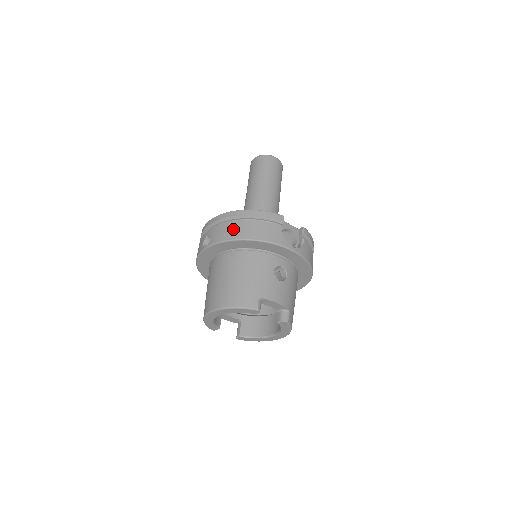
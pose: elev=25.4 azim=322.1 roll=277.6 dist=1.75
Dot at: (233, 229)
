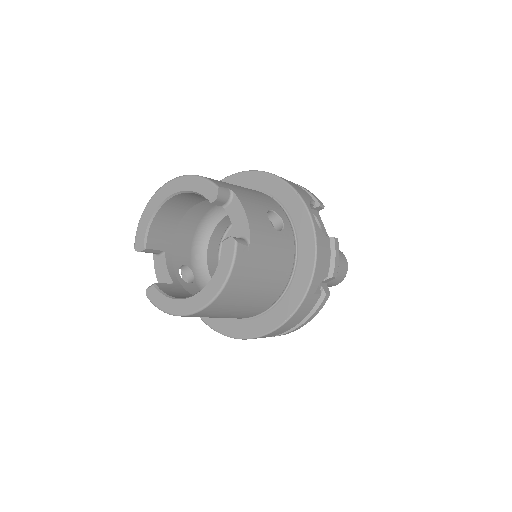
Dot at: occluded
